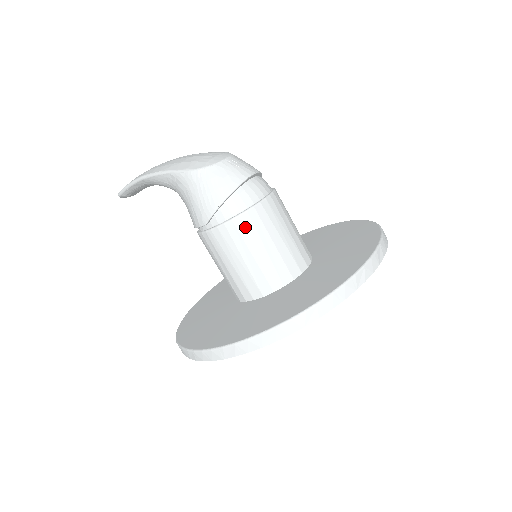
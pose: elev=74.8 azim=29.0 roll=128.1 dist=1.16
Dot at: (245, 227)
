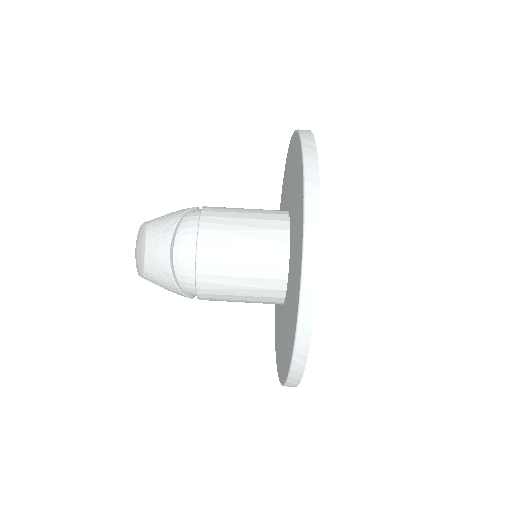
Dot at: (210, 289)
